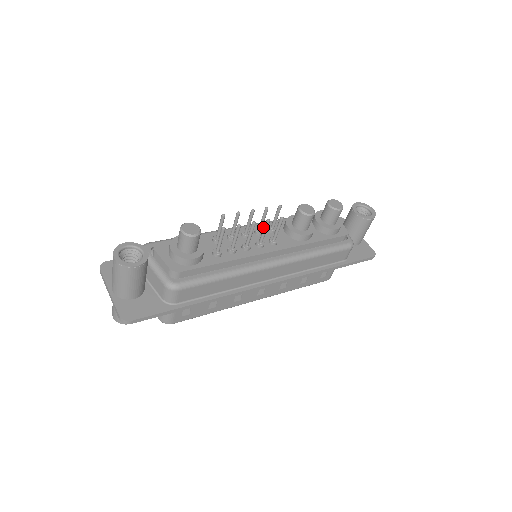
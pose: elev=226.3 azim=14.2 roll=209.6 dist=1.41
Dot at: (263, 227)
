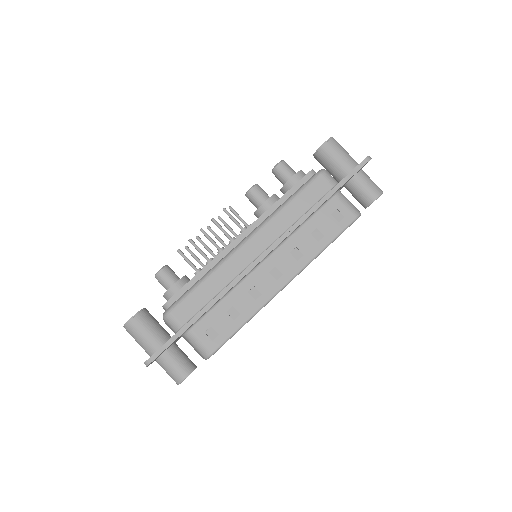
Dot at: occluded
